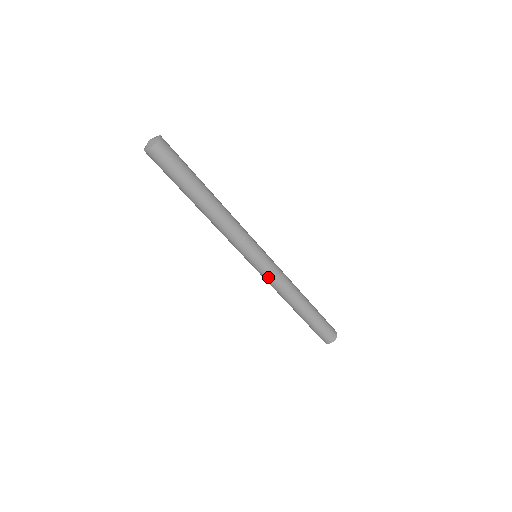
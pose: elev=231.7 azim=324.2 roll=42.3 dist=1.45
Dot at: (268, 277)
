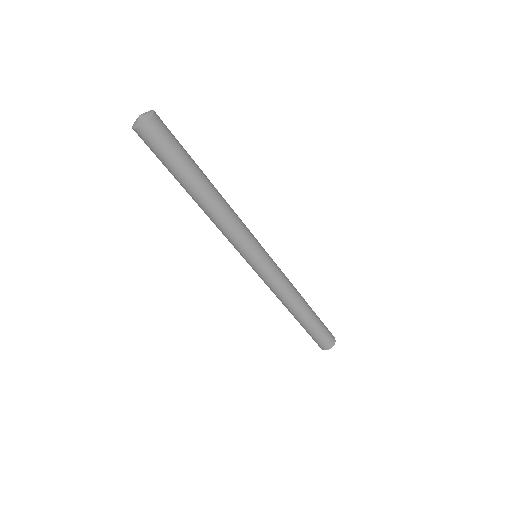
Dot at: (262, 279)
